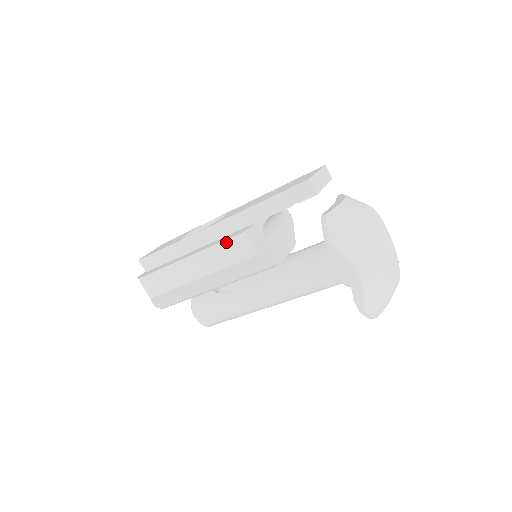
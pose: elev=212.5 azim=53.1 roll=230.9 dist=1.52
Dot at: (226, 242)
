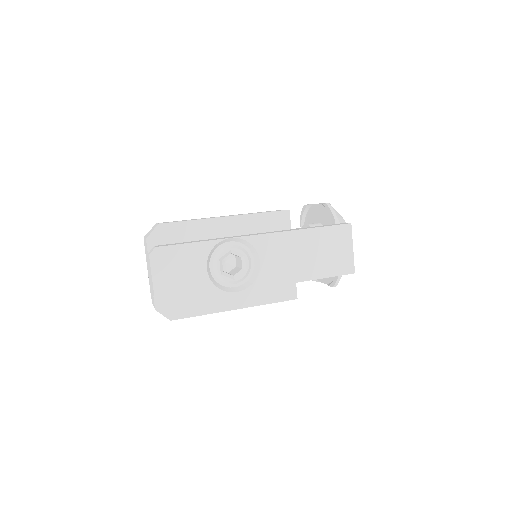
Dot at: (277, 302)
